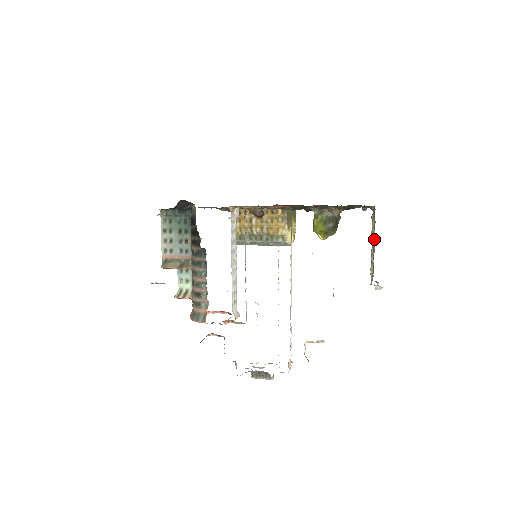
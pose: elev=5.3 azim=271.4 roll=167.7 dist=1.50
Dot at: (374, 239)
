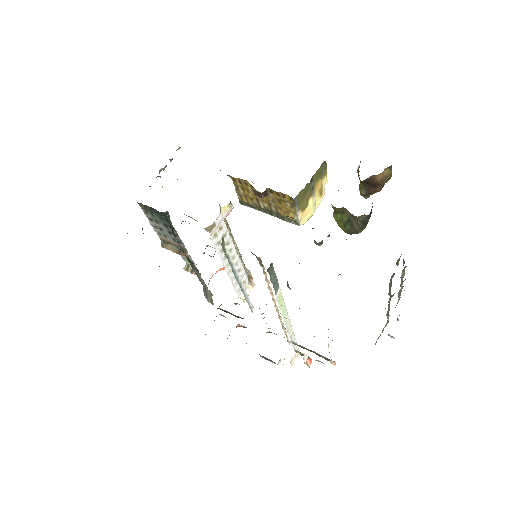
Dot at: (404, 273)
